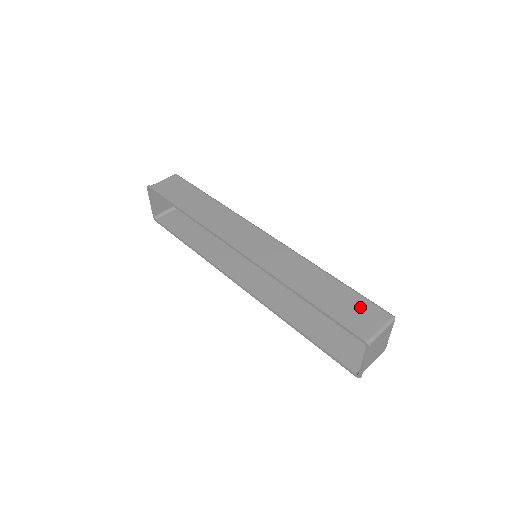
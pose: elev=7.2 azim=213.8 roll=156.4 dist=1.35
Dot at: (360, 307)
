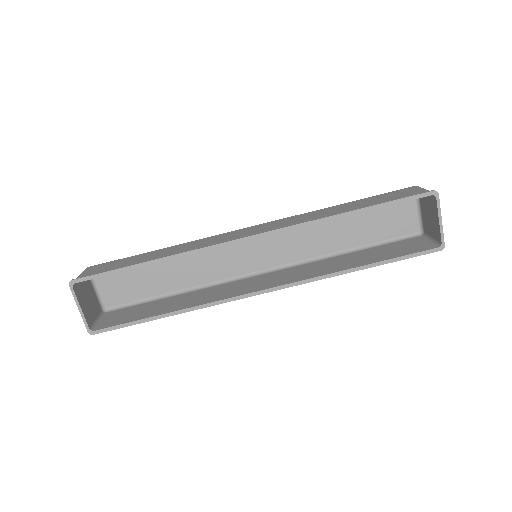
Dot at: (392, 194)
